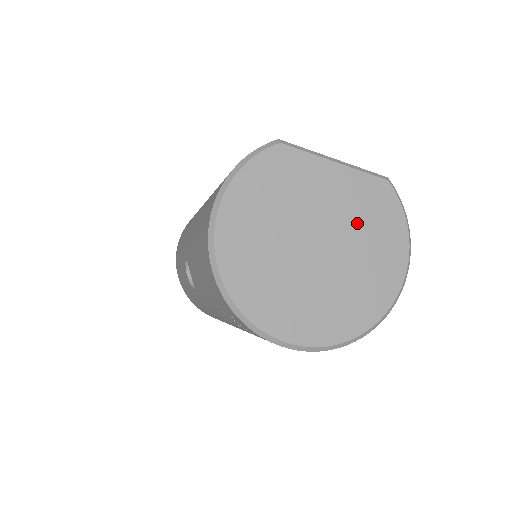
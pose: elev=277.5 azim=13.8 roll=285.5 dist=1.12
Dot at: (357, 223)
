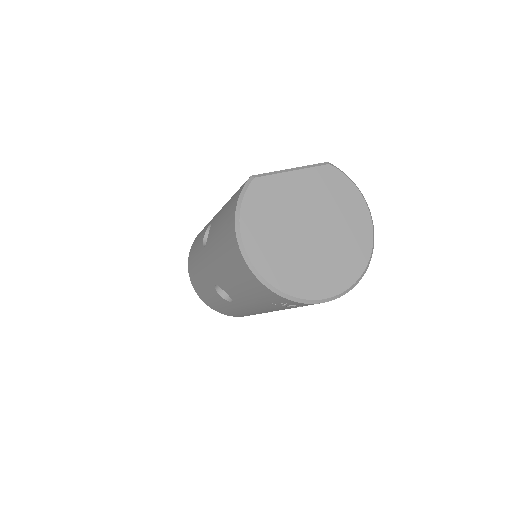
Dot at: (326, 201)
